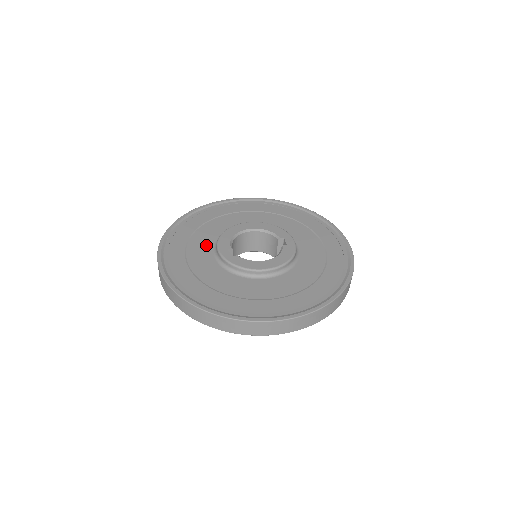
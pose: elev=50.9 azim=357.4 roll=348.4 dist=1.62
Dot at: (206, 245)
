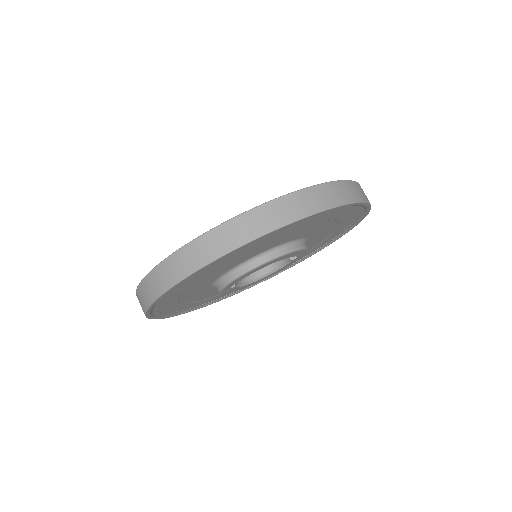
Dot at: occluded
